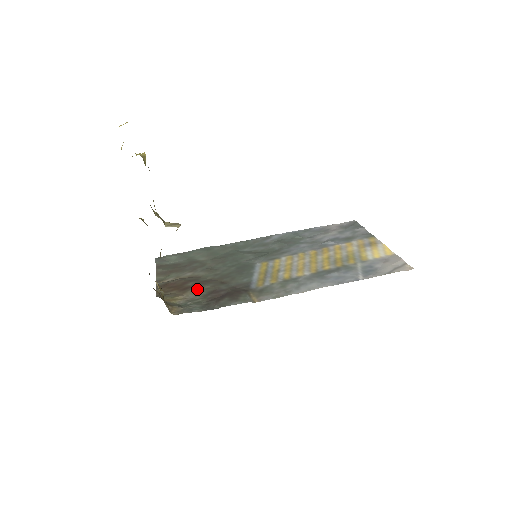
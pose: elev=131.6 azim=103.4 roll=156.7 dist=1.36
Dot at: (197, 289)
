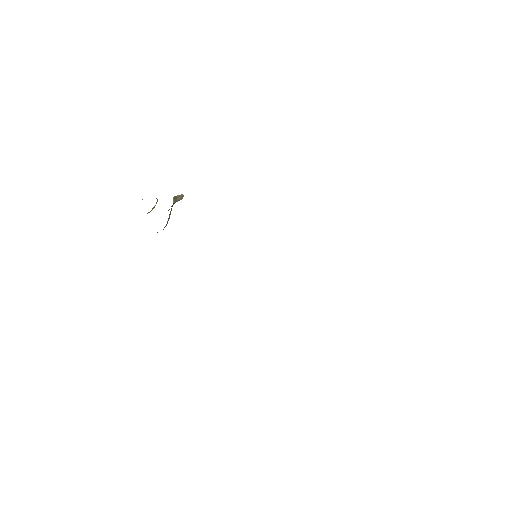
Dot at: occluded
